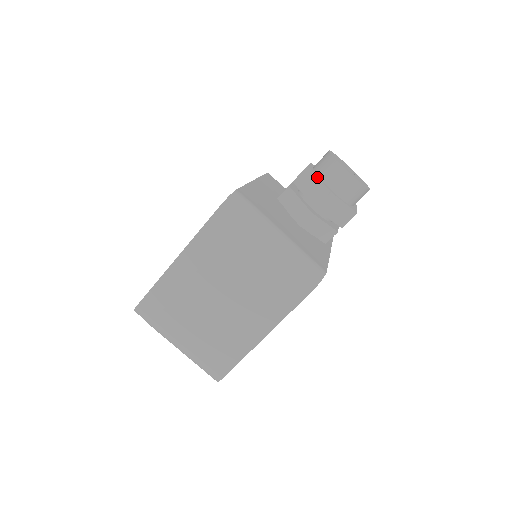
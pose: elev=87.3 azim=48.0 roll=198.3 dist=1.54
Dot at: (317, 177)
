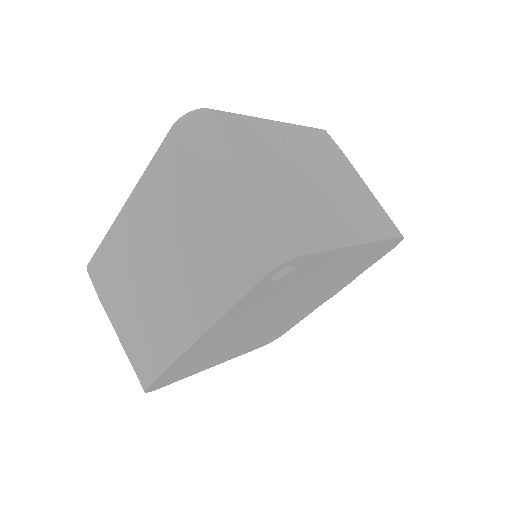
Dot at: occluded
